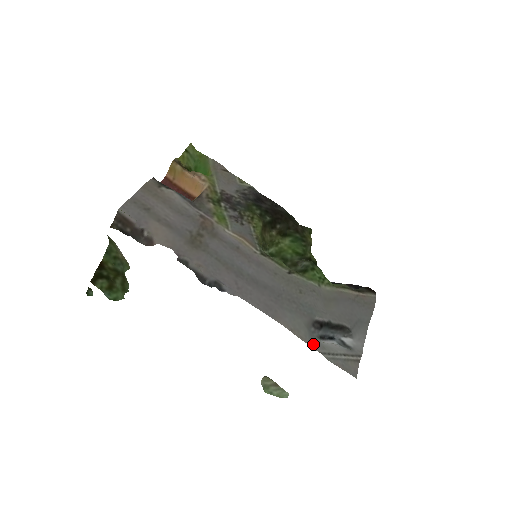
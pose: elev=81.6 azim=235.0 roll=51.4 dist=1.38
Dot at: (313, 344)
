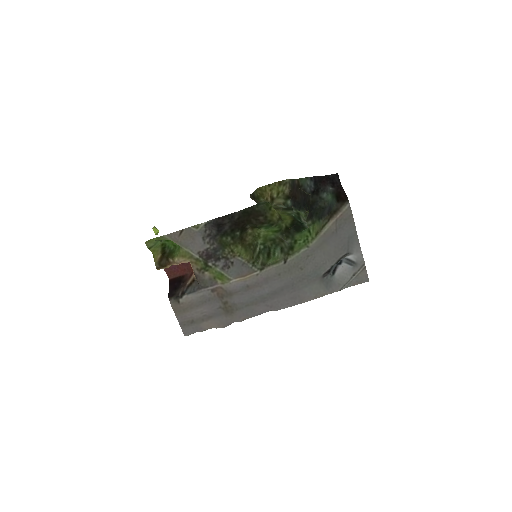
Dot at: (332, 291)
